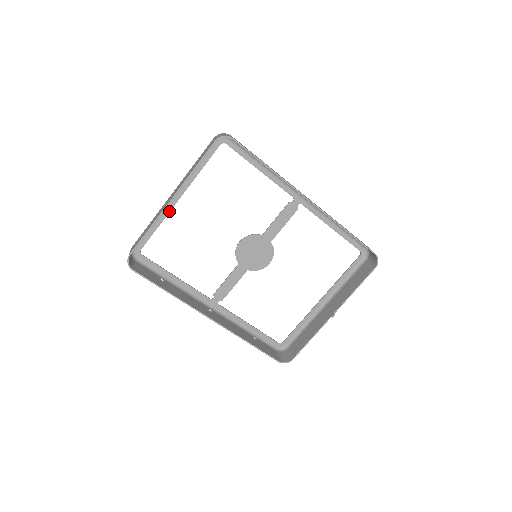
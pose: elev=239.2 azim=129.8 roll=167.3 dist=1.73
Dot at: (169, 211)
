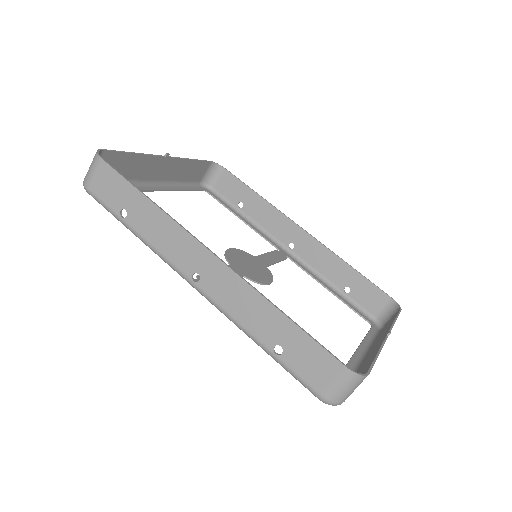
Dot at: (145, 190)
